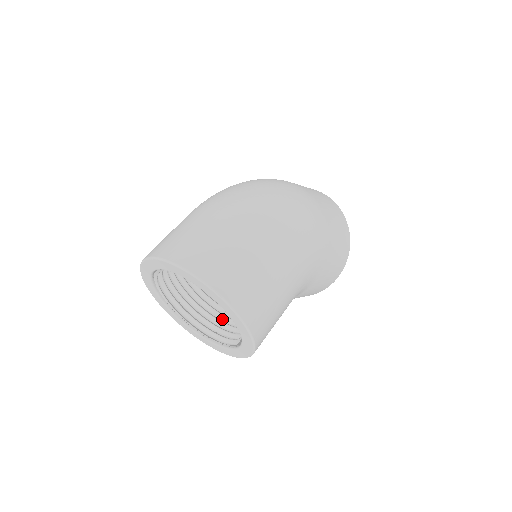
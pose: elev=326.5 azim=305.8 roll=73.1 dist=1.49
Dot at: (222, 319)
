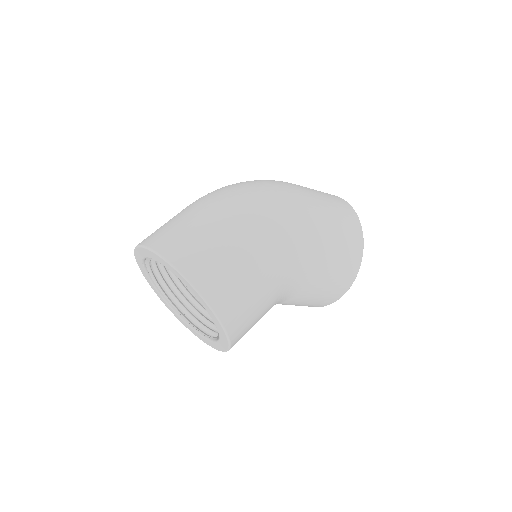
Dot at: occluded
